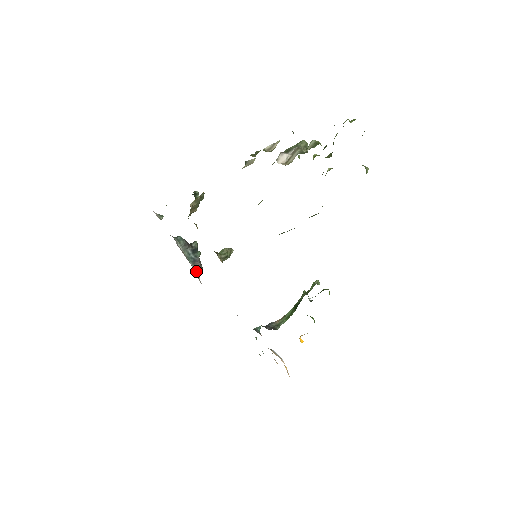
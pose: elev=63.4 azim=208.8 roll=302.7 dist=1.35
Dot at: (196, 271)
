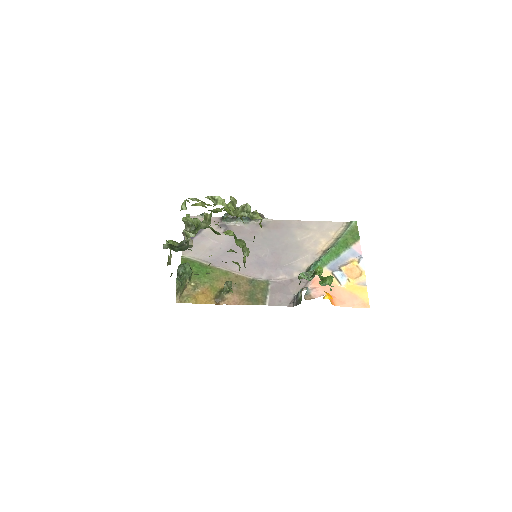
Dot at: (258, 220)
